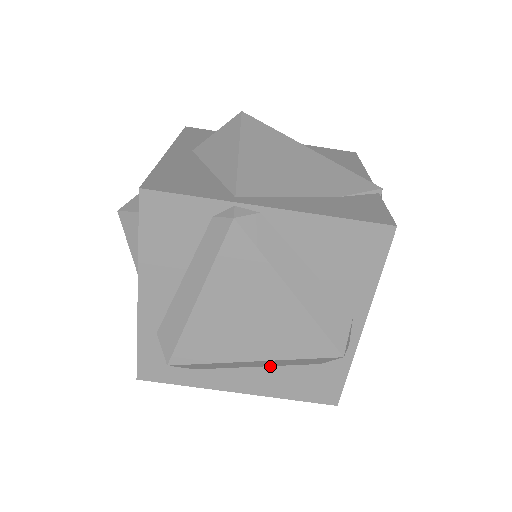
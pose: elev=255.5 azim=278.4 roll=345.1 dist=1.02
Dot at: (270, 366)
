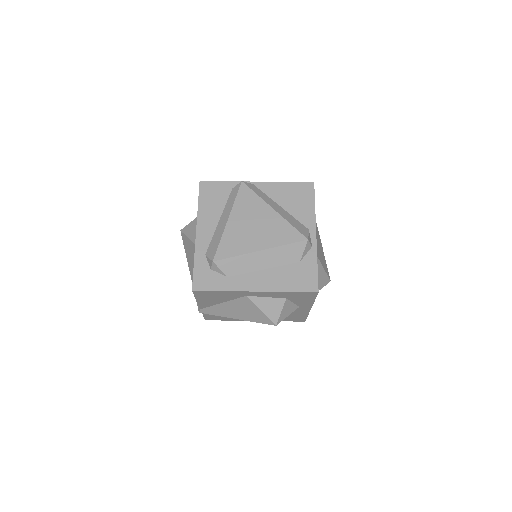
Dot at: (272, 268)
